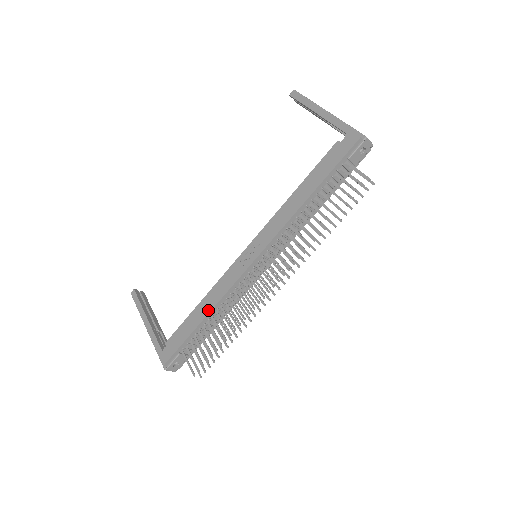
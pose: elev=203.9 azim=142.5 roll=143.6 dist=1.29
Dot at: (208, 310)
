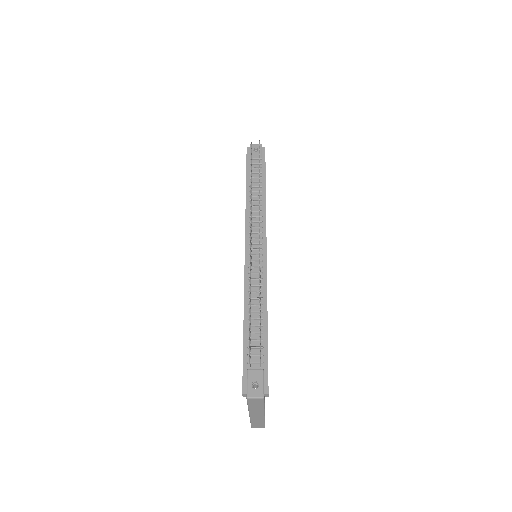
Dot at: occluded
